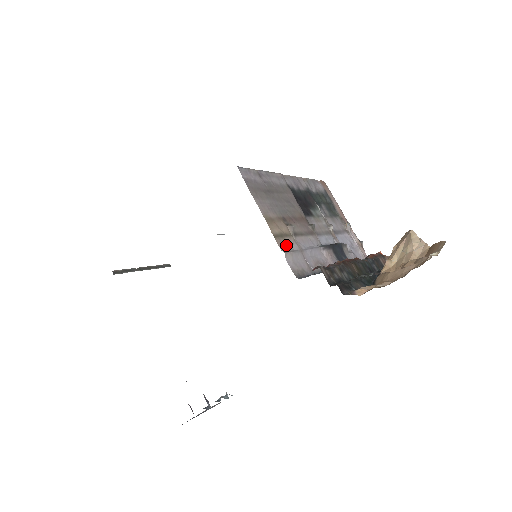
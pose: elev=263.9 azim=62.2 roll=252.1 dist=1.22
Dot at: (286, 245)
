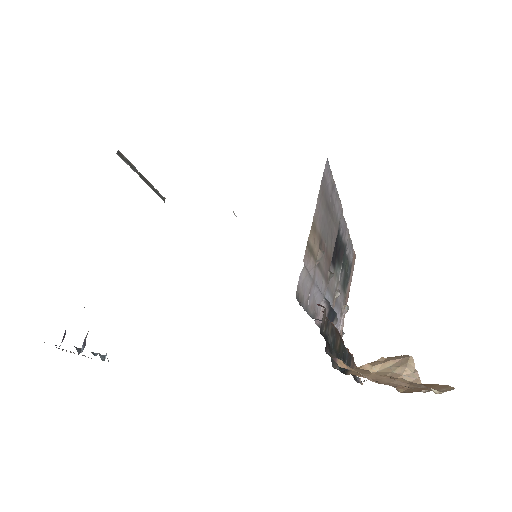
Dot at: (308, 262)
